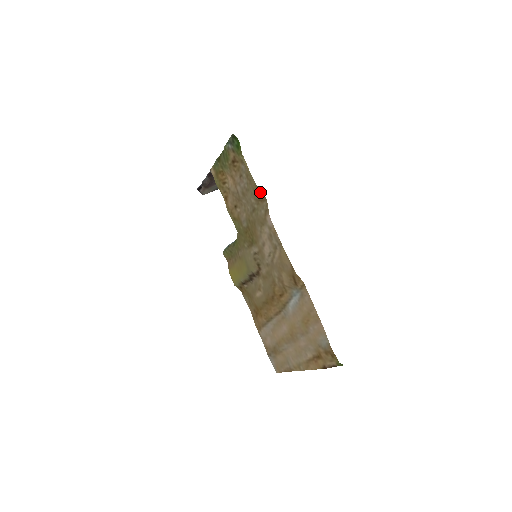
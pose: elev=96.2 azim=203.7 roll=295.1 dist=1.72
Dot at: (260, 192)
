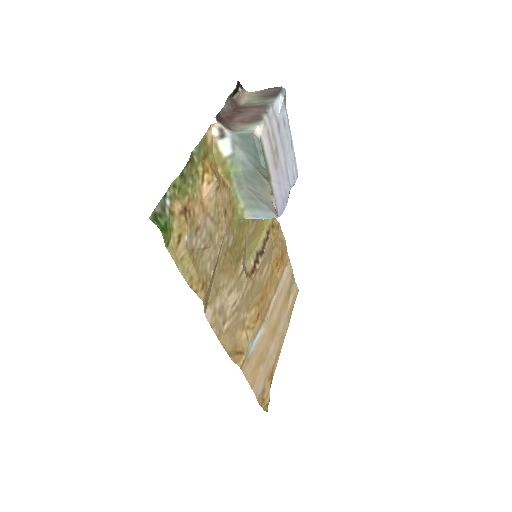
Dot at: (197, 289)
